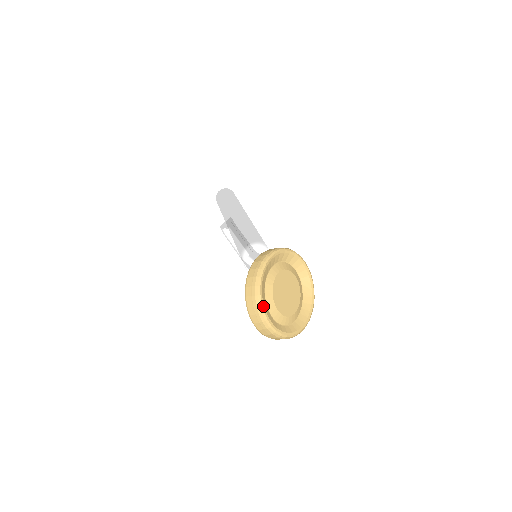
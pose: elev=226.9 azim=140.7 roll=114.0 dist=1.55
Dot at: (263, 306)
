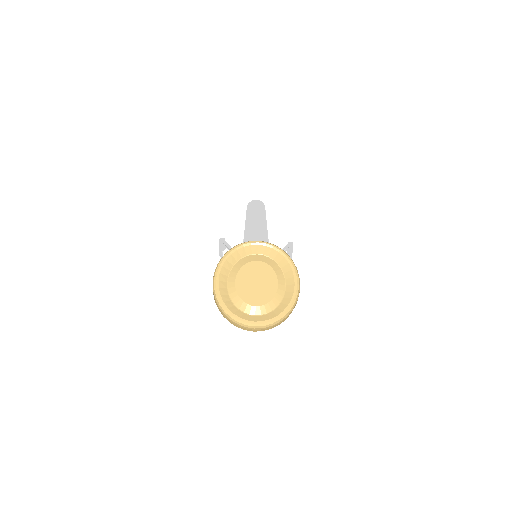
Dot at: (229, 311)
